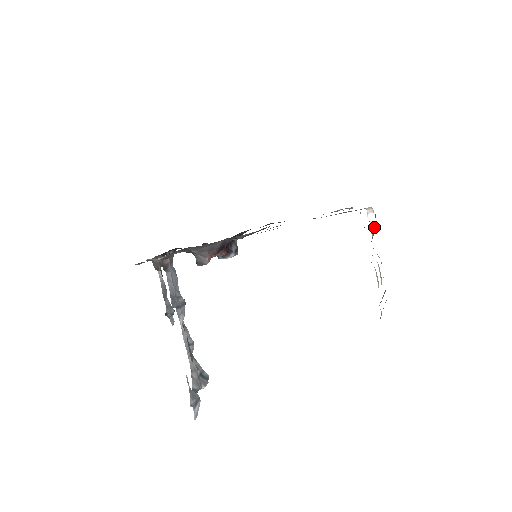
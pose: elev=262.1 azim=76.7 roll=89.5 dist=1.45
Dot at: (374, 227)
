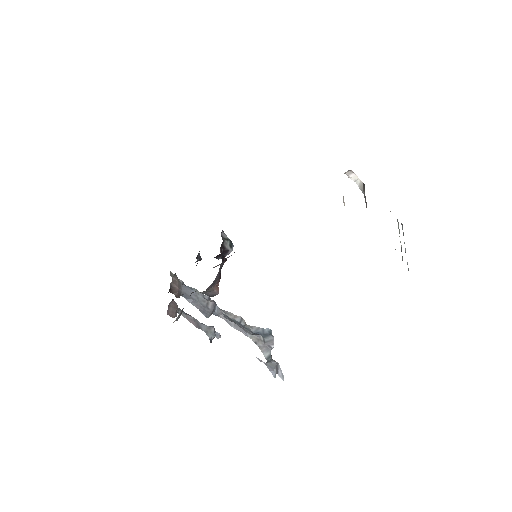
Dot at: (361, 185)
